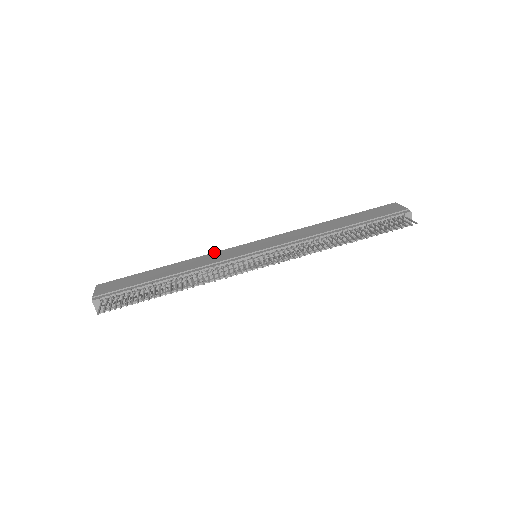
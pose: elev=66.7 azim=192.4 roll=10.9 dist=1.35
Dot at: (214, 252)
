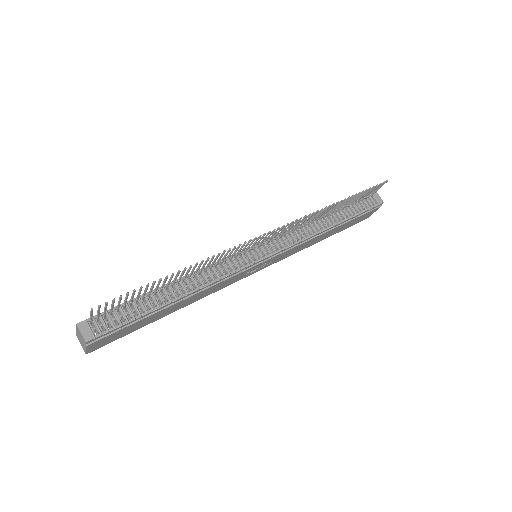
Dot at: occluded
